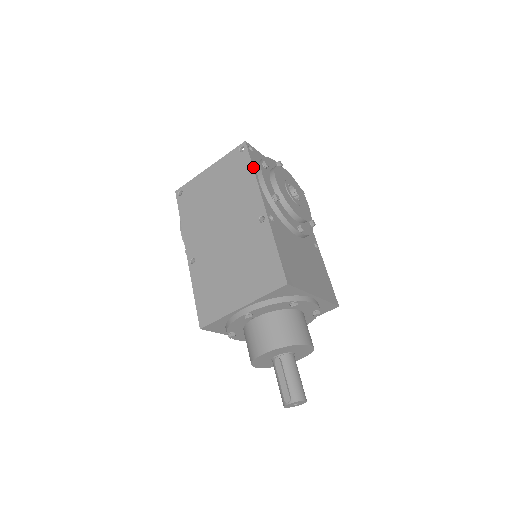
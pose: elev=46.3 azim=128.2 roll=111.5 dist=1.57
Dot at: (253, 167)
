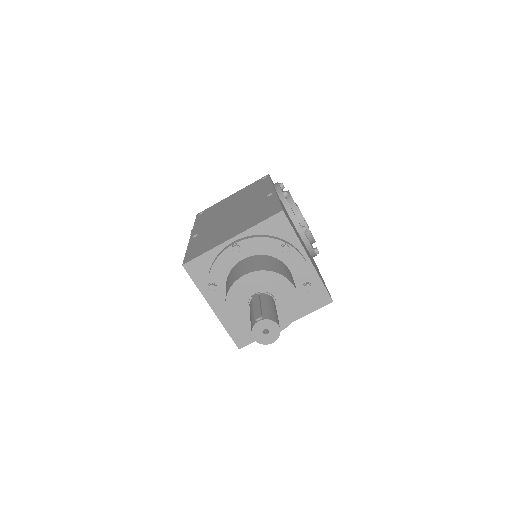
Dot at: (271, 180)
